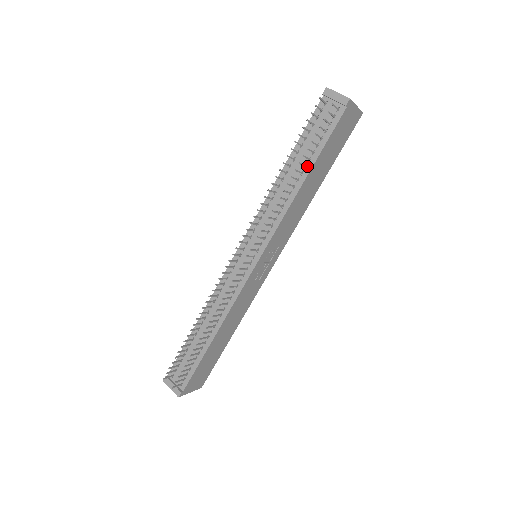
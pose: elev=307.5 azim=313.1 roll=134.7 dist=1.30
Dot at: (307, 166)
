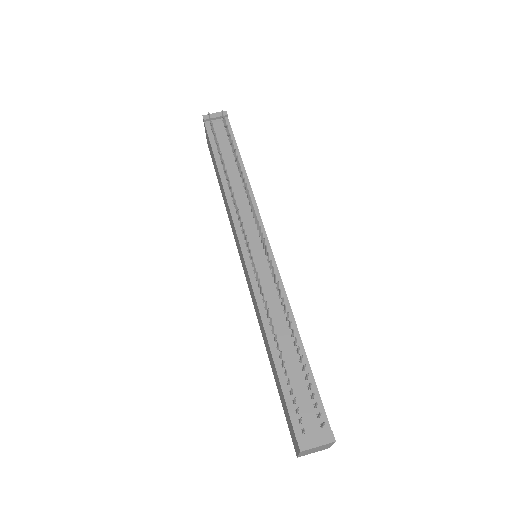
Dot at: occluded
